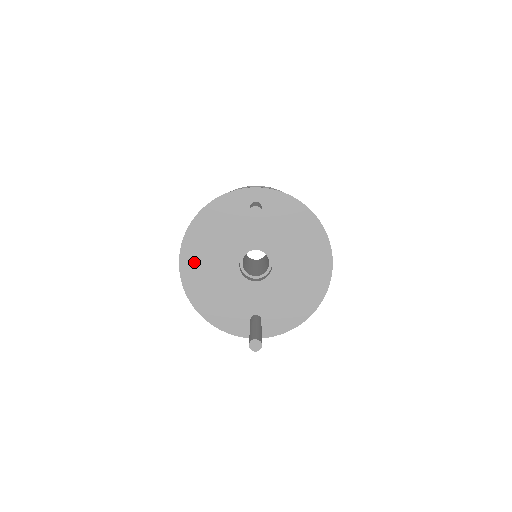
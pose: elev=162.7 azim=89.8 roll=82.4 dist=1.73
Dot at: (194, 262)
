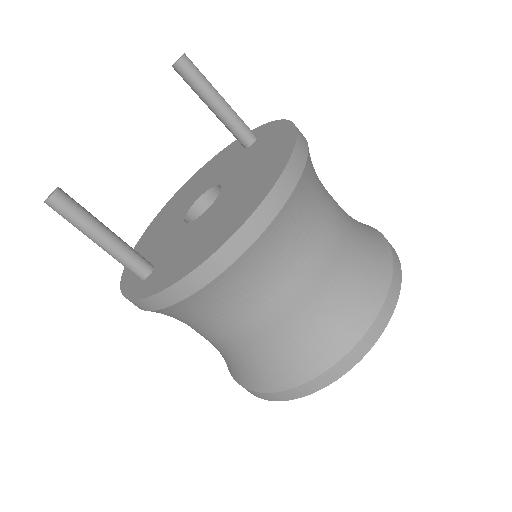
Dot at: (170, 206)
